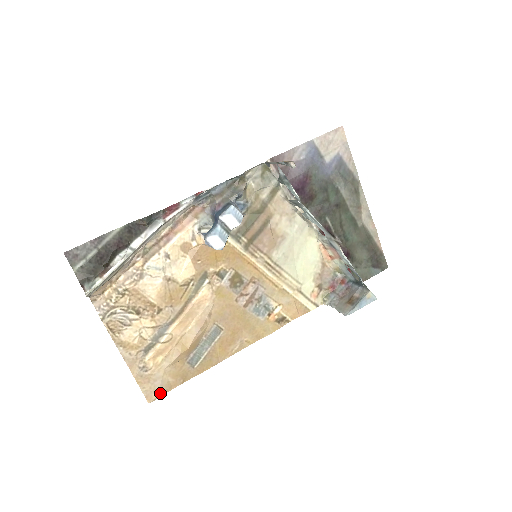
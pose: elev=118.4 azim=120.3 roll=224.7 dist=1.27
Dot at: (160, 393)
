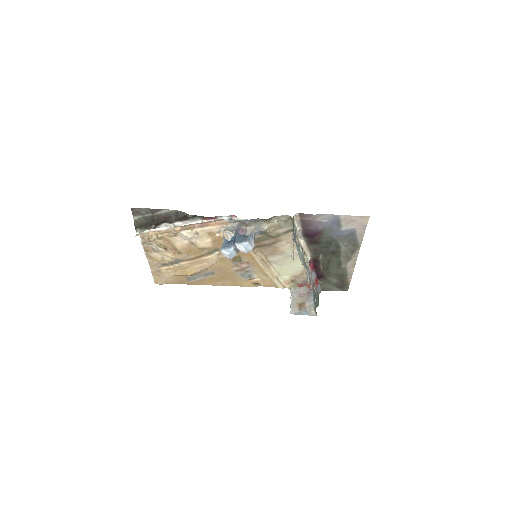
Dot at: (163, 283)
